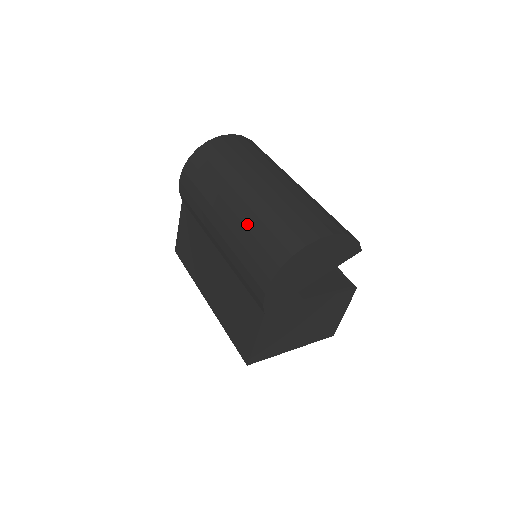
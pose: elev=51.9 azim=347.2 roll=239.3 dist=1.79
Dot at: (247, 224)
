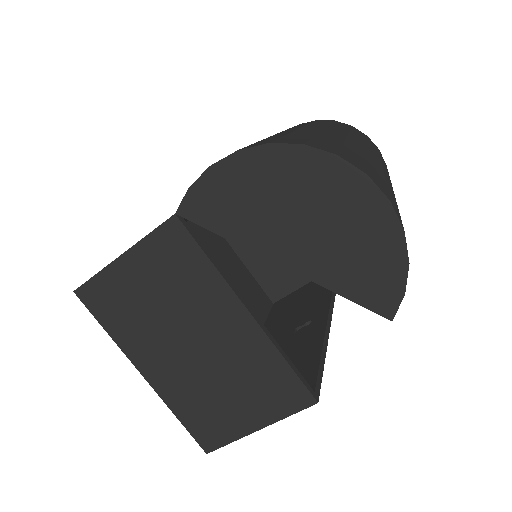
Dot at: (297, 131)
